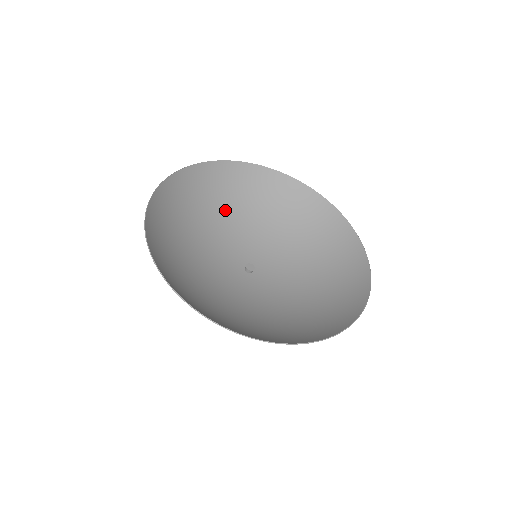
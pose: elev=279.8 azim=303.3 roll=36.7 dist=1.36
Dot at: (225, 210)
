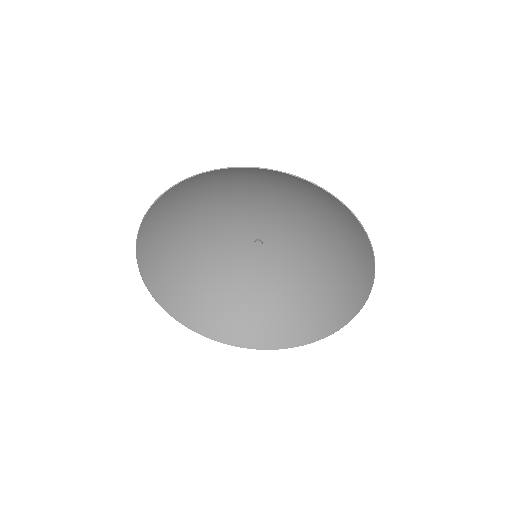
Dot at: (252, 192)
